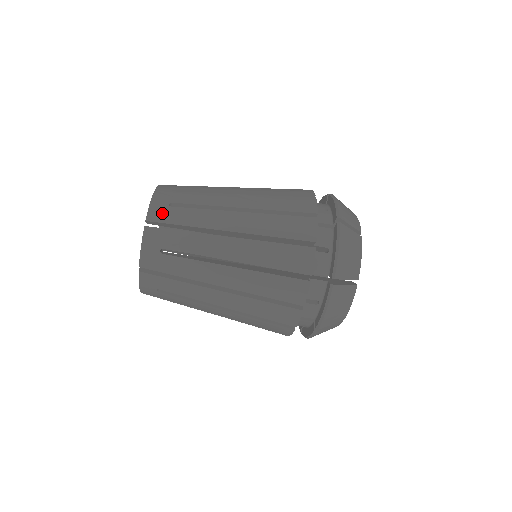
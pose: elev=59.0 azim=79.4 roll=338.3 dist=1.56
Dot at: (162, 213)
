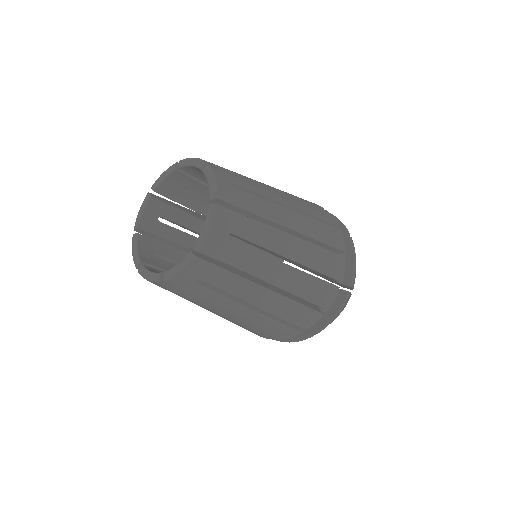
Dot at: (218, 246)
